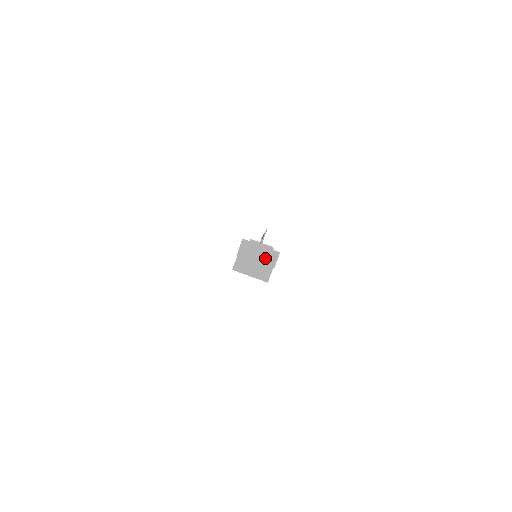
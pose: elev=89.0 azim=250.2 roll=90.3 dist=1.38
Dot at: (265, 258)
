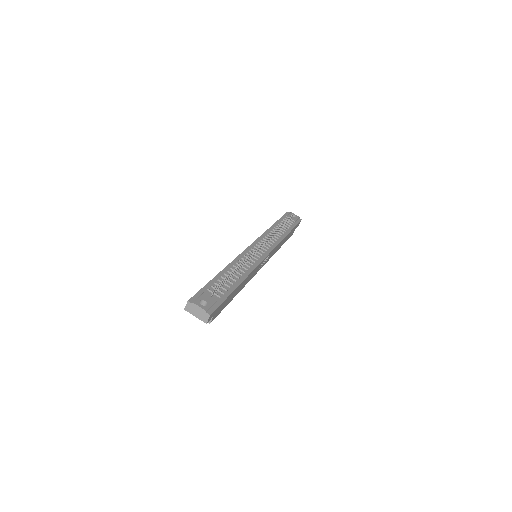
Dot at: (201, 316)
